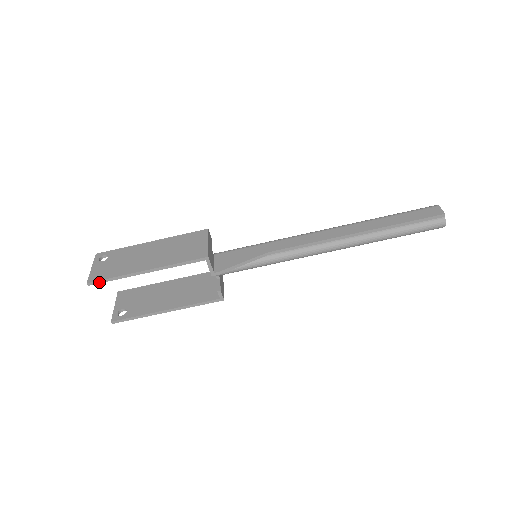
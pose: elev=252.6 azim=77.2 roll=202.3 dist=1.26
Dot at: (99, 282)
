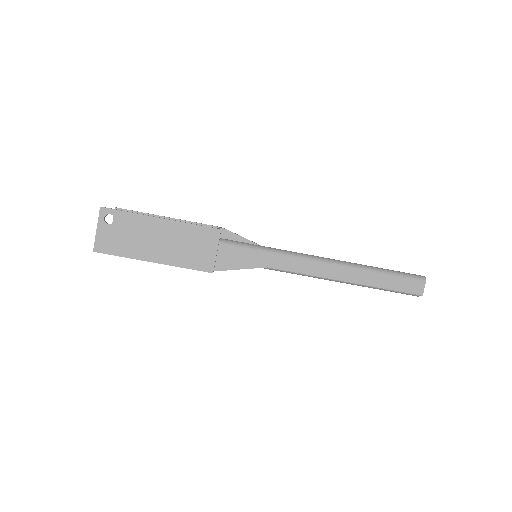
Dot at: (105, 253)
